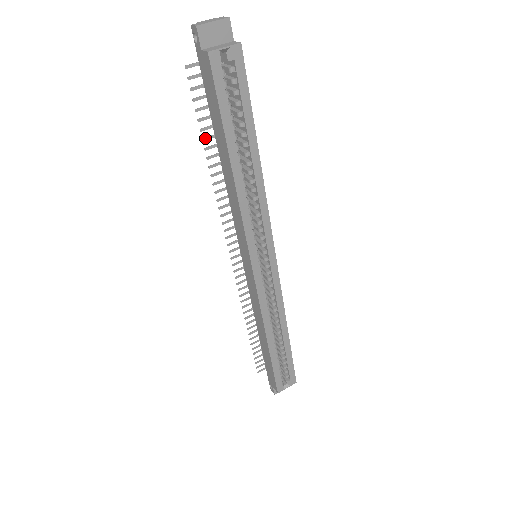
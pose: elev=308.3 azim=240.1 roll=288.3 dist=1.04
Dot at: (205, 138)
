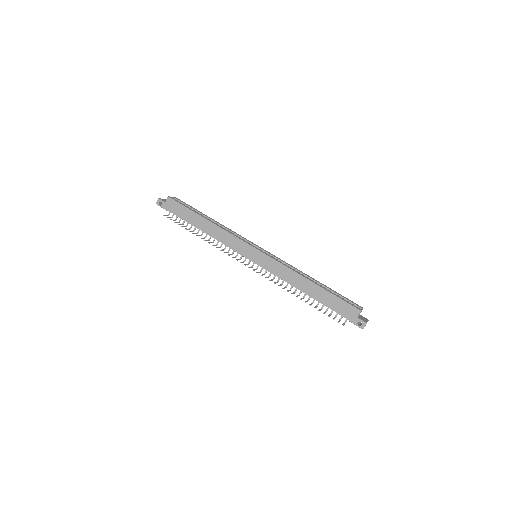
Dot at: (190, 231)
